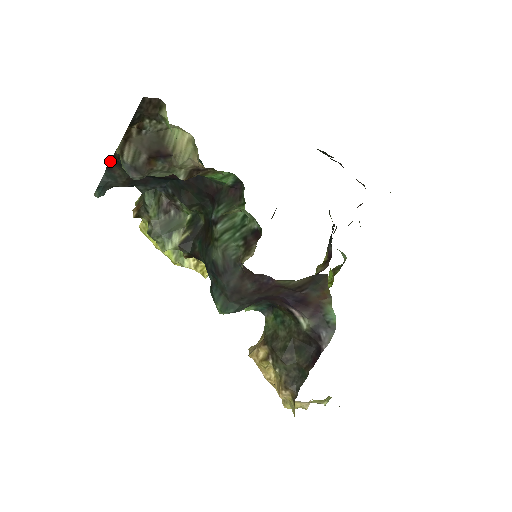
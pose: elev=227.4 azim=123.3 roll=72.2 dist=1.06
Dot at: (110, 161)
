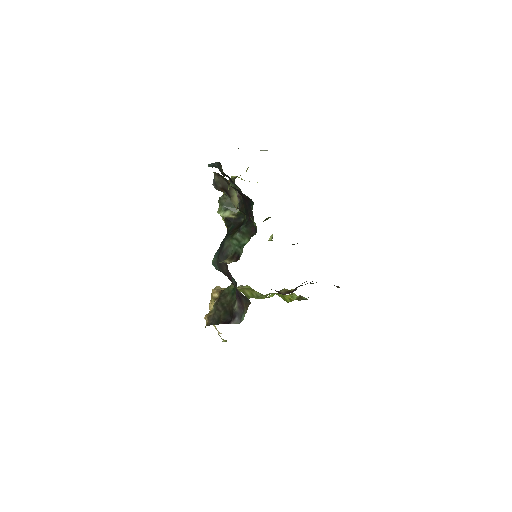
Dot at: occluded
